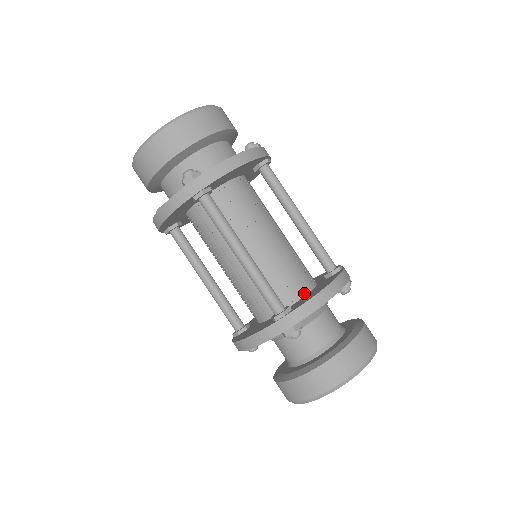
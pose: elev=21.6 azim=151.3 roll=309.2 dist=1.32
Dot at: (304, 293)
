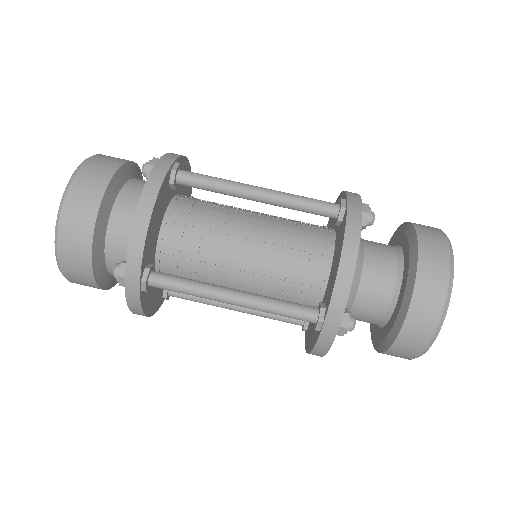
Dot at: (327, 267)
